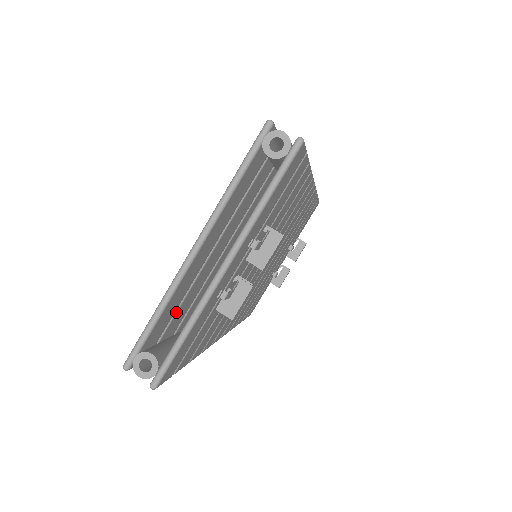
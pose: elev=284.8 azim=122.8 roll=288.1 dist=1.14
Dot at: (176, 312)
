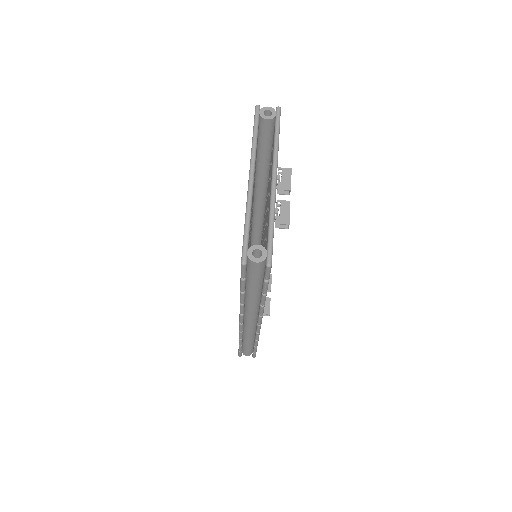
Dot at: occluded
